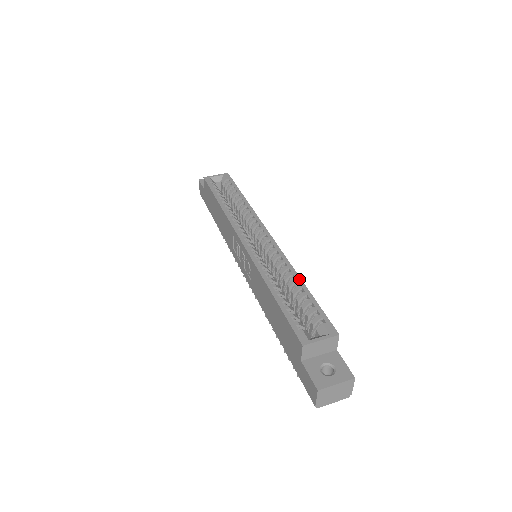
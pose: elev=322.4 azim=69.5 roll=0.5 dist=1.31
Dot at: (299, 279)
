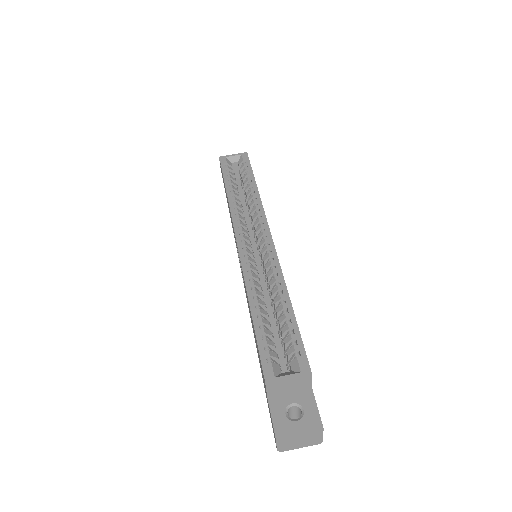
Dot at: (287, 295)
